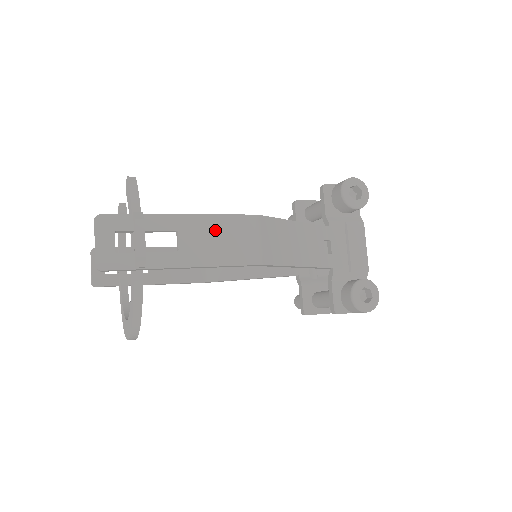
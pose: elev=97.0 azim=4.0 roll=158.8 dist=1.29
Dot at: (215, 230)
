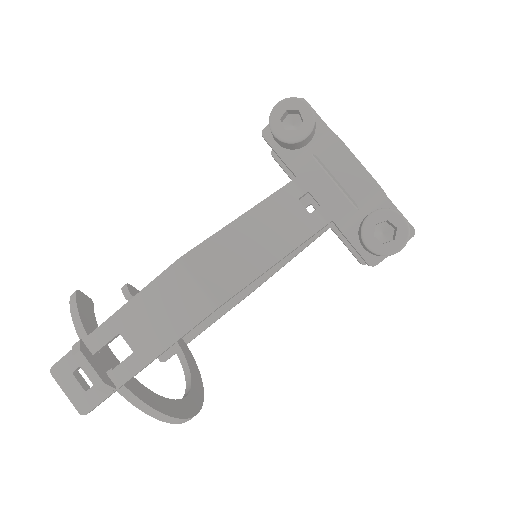
Dot at: (151, 307)
